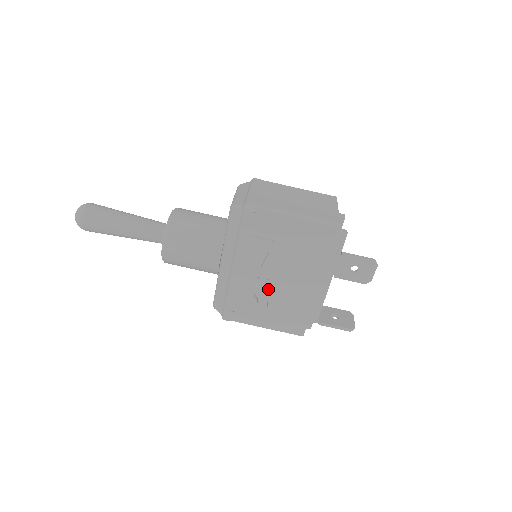
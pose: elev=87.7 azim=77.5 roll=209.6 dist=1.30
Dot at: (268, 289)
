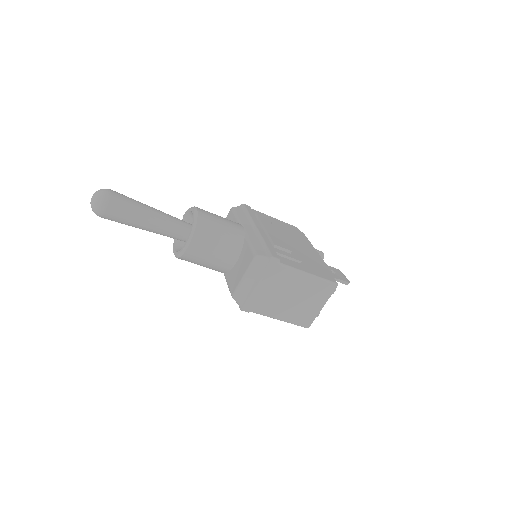
Dot at: occluded
